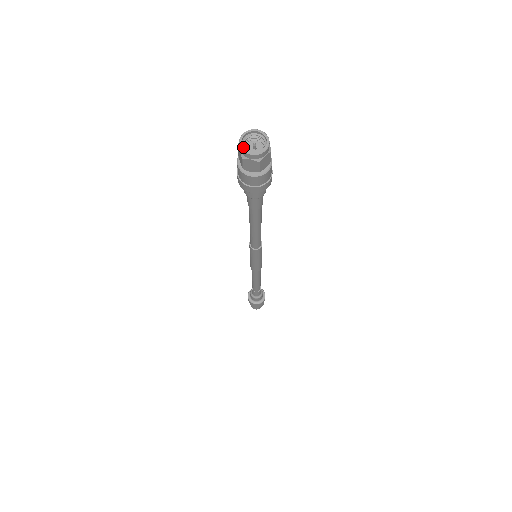
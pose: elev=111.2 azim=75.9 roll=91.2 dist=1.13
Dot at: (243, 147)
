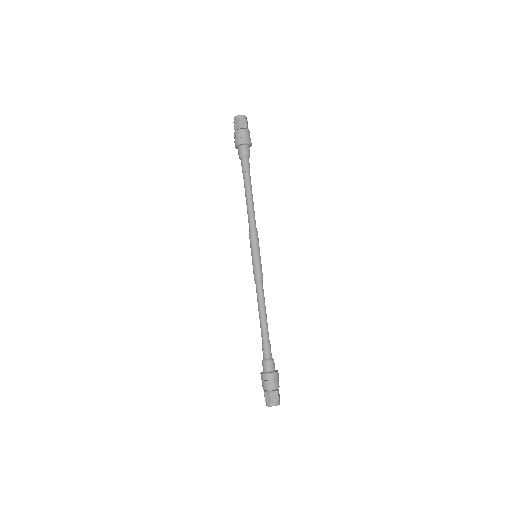
Dot at: (237, 116)
